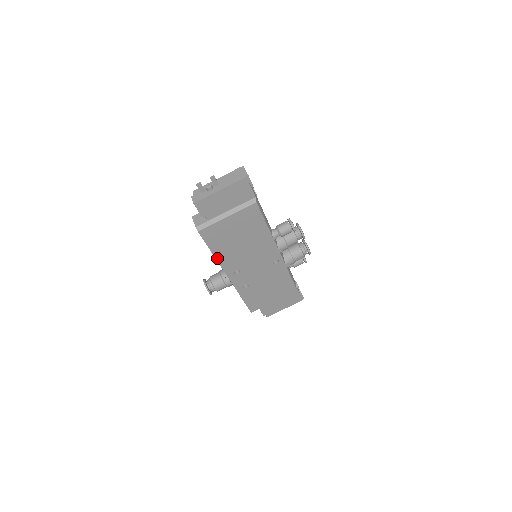
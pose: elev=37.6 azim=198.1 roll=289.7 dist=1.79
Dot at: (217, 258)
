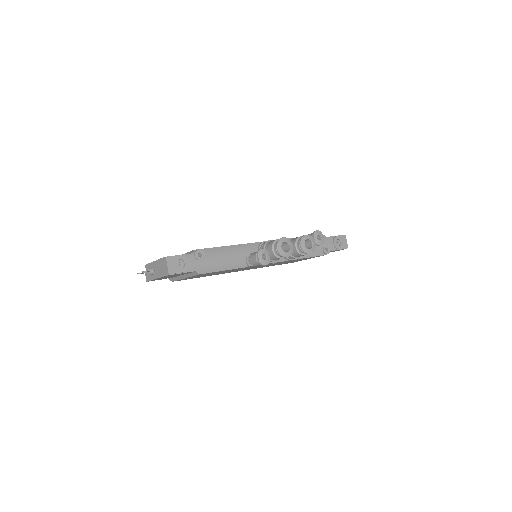
Dot at: (211, 275)
